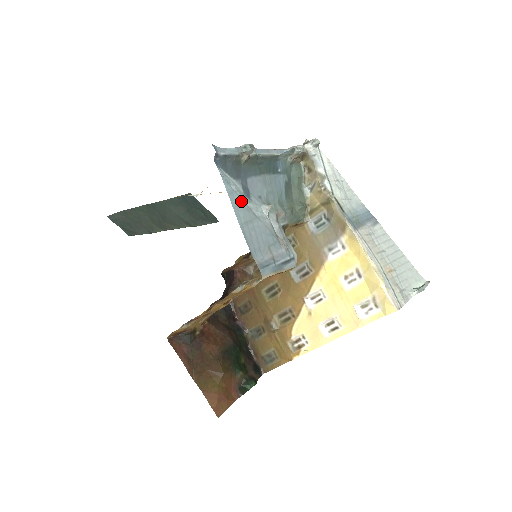
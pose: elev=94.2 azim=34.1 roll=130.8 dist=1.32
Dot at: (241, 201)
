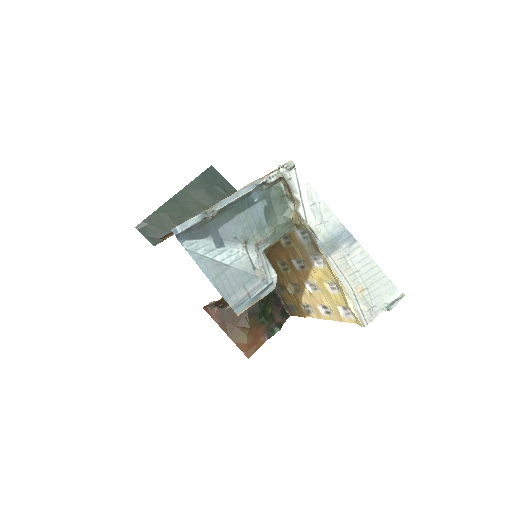
Dot at: (210, 261)
